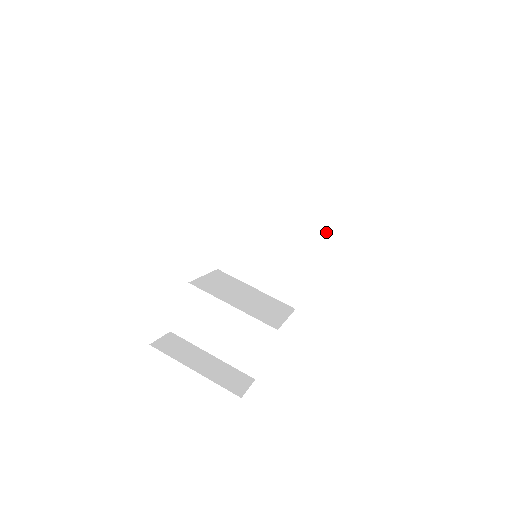
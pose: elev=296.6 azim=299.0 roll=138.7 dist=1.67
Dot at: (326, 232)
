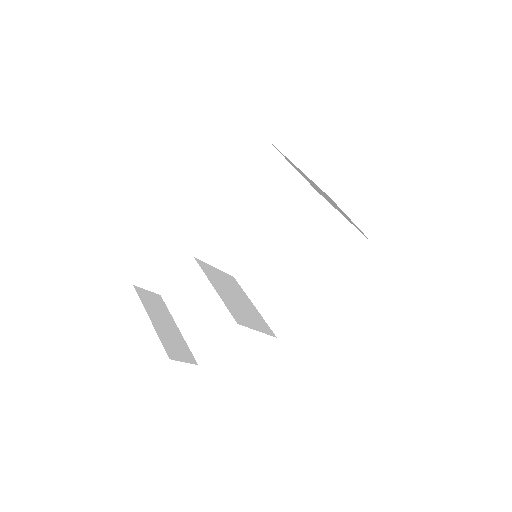
Dot at: (335, 275)
